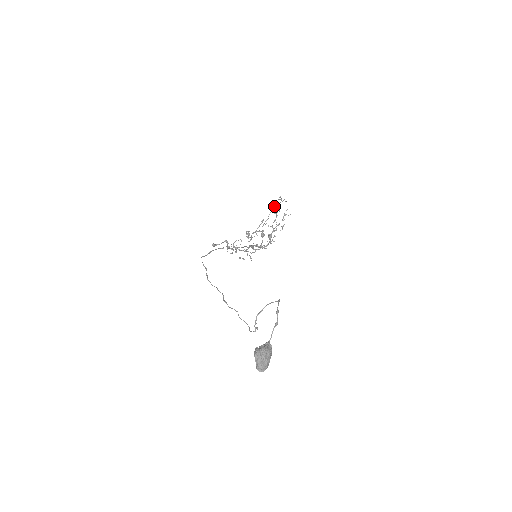
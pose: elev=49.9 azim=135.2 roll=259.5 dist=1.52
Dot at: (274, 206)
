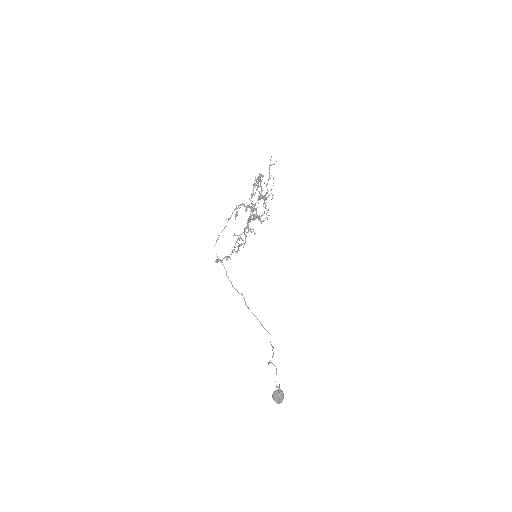
Dot at: (252, 205)
